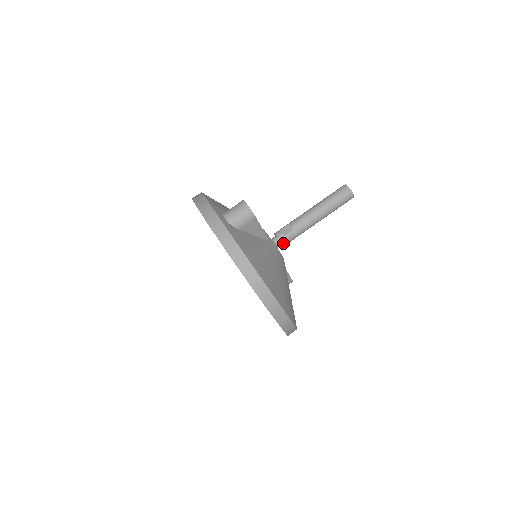
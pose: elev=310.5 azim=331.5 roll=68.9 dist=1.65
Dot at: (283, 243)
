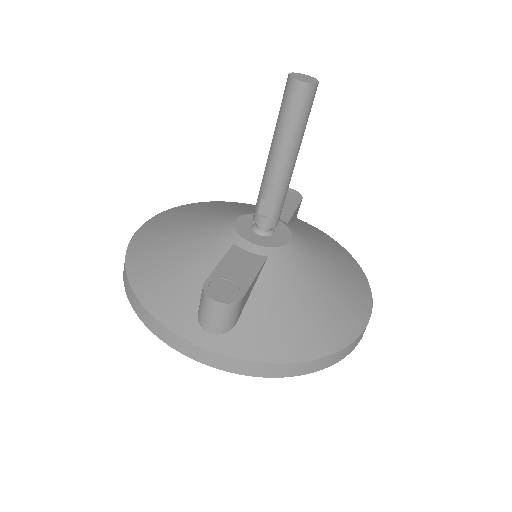
Dot at: (276, 224)
